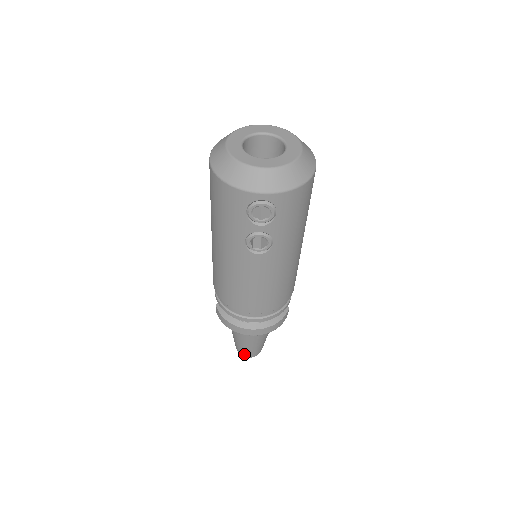
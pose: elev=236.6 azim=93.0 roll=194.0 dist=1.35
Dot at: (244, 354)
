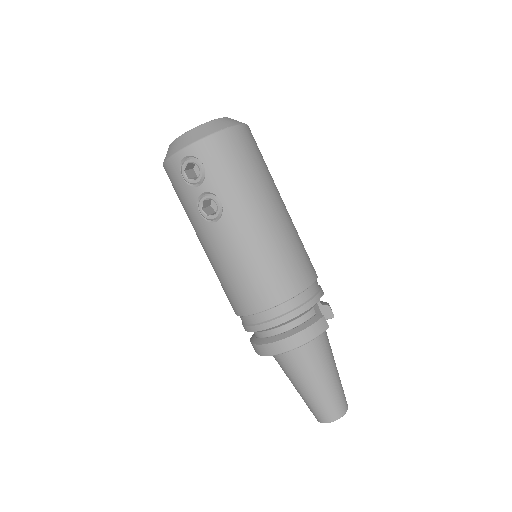
Dot at: (319, 417)
